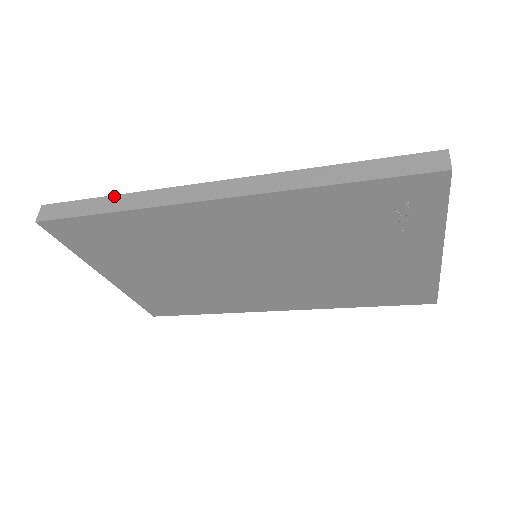
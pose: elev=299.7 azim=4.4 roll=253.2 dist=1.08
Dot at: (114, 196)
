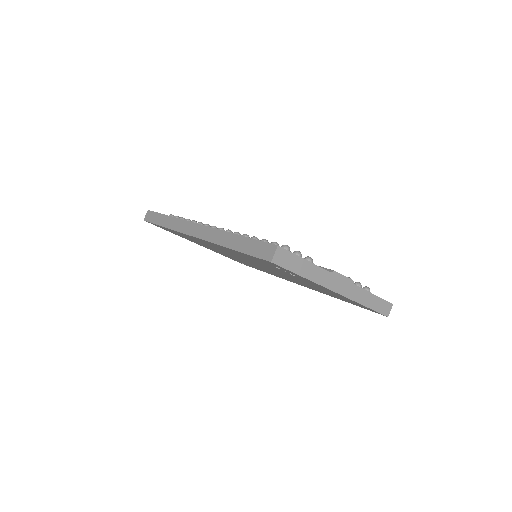
Dot at: (167, 216)
